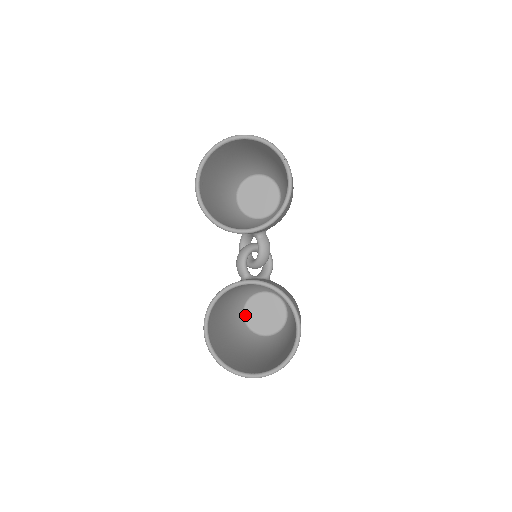
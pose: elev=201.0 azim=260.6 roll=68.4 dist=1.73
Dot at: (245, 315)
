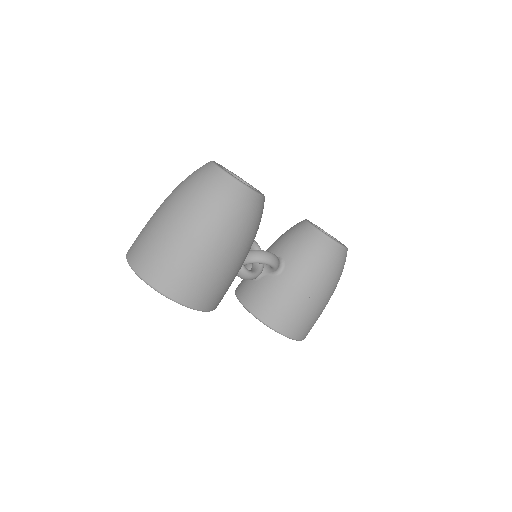
Dot at: occluded
